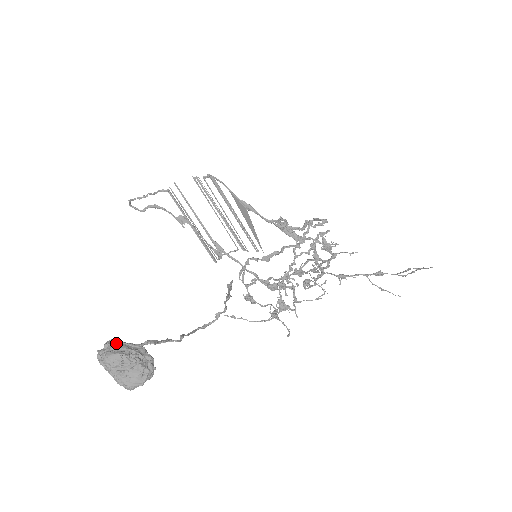
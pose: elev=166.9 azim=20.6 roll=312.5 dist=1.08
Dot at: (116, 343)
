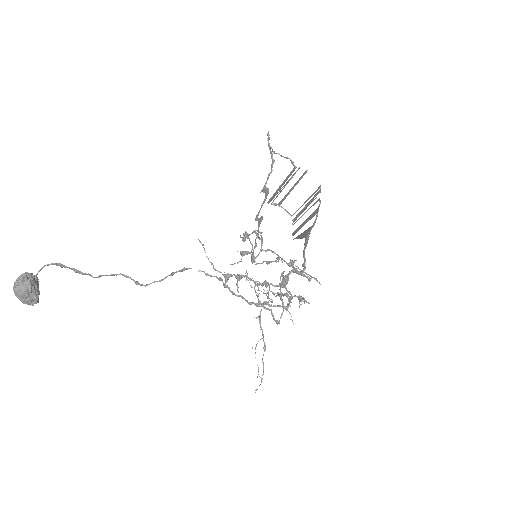
Dot at: (27, 289)
